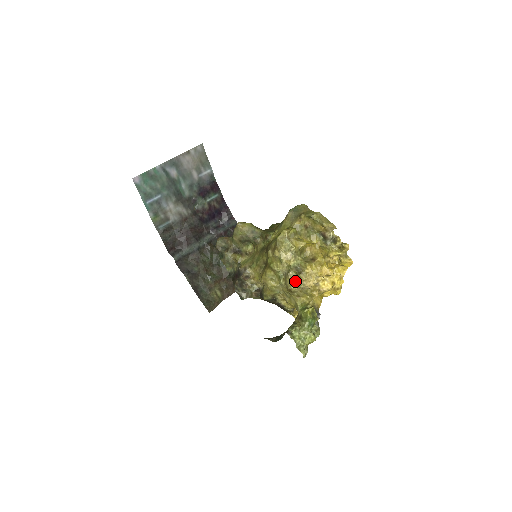
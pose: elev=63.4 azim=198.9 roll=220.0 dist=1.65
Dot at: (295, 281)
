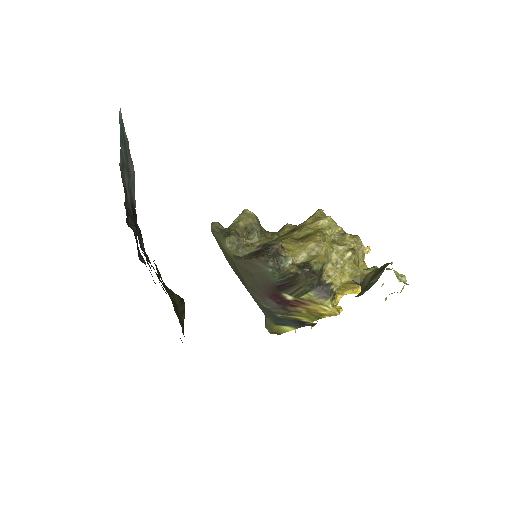
Dot at: (354, 241)
